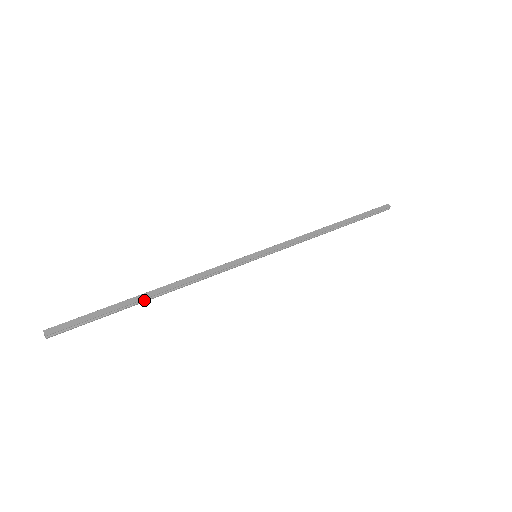
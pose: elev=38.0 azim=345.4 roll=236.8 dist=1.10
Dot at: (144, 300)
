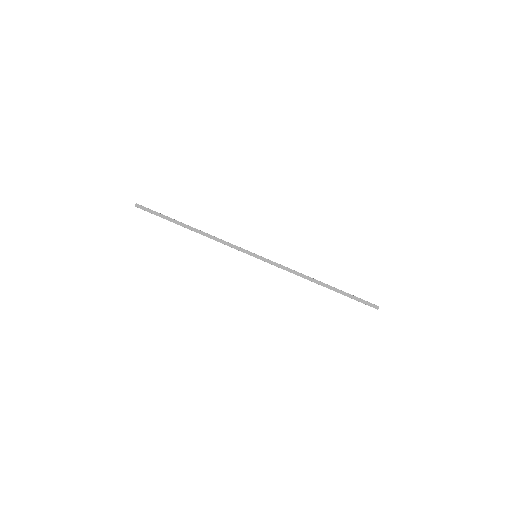
Dot at: (184, 226)
